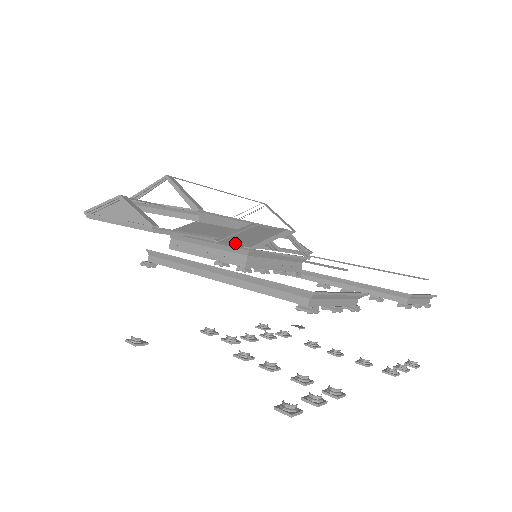
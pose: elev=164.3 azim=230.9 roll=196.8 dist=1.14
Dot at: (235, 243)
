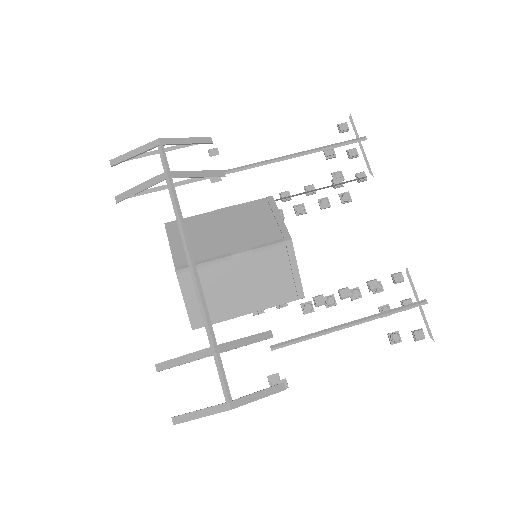
Dot at: (283, 299)
